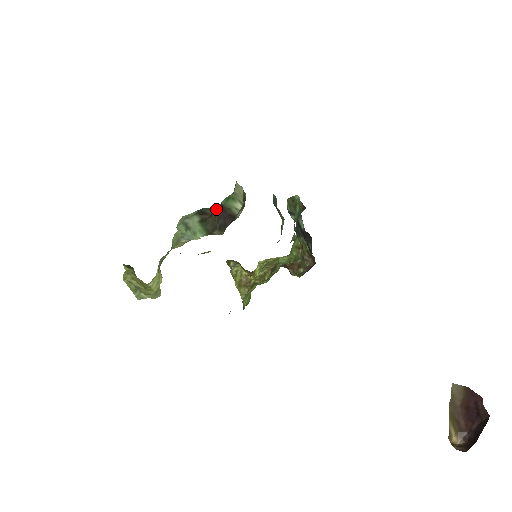
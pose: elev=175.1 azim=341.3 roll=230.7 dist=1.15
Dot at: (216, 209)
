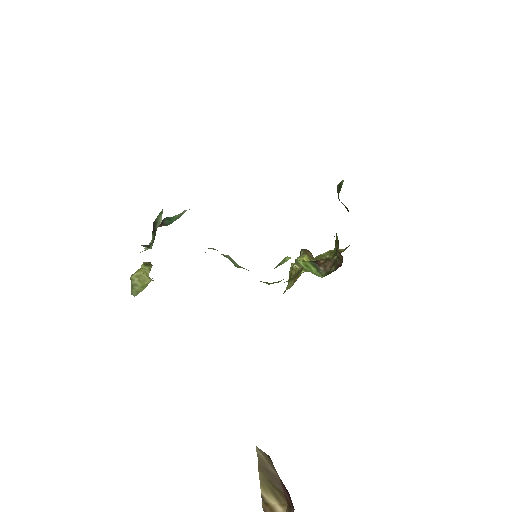
Dot at: occluded
